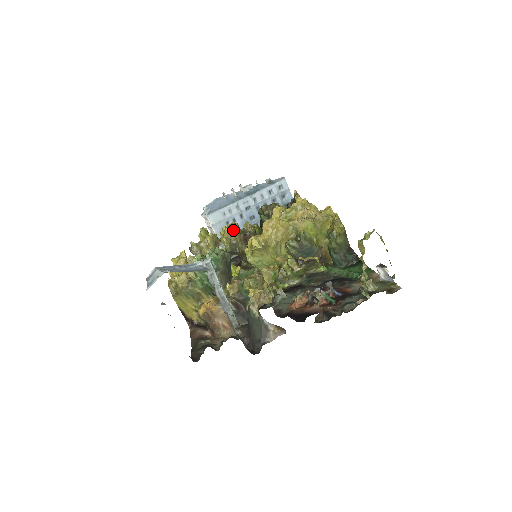
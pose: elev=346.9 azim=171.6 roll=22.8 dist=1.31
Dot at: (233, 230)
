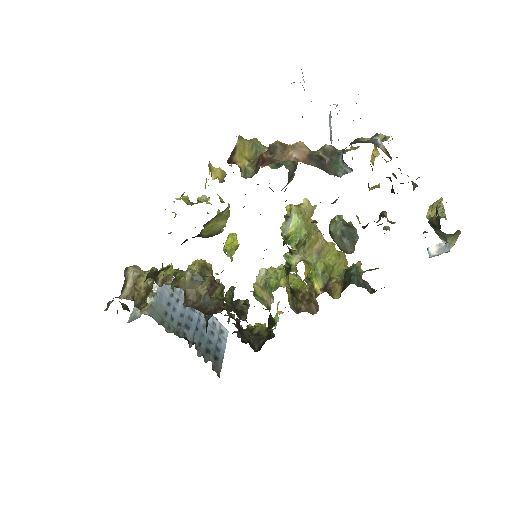
Dot at: (211, 265)
